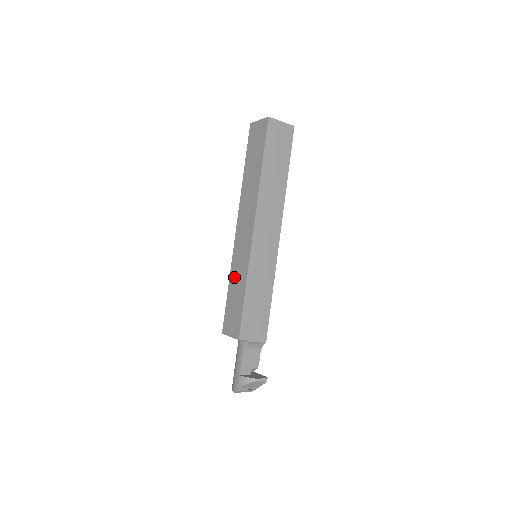
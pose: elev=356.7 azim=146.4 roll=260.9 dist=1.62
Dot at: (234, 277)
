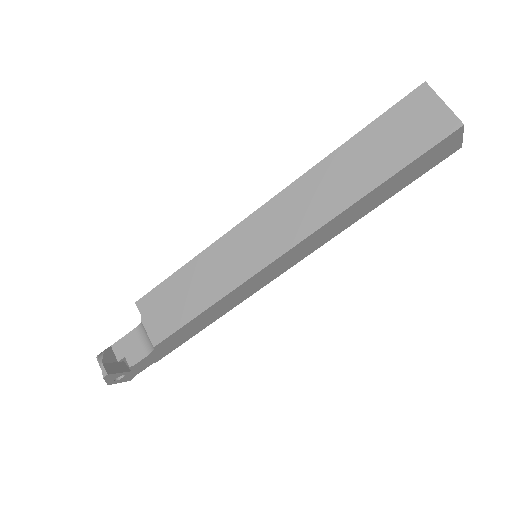
Dot at: occluded
